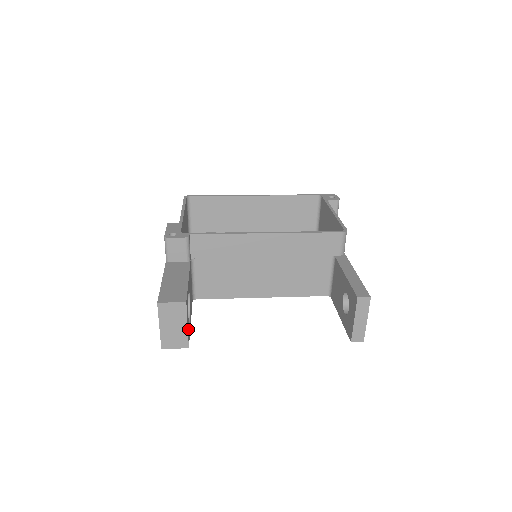
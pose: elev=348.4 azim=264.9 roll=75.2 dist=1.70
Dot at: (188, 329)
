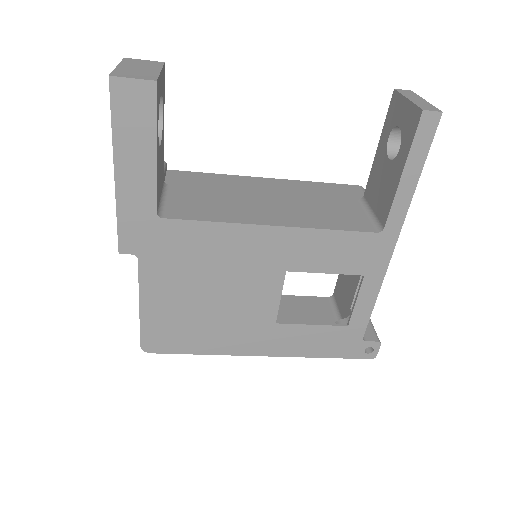
Dot at: (159, 87)
